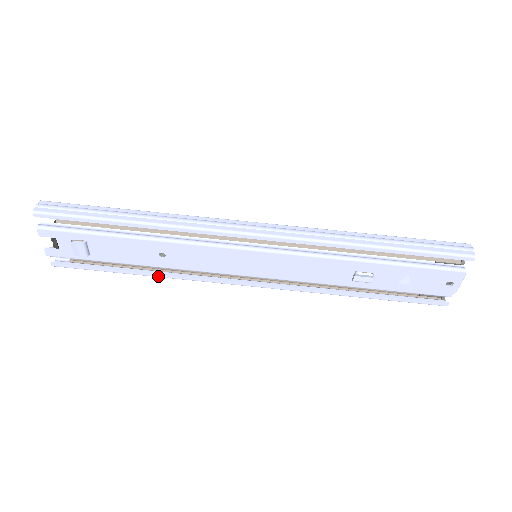
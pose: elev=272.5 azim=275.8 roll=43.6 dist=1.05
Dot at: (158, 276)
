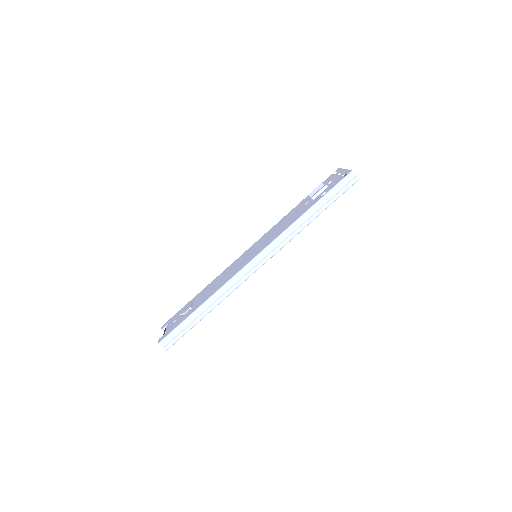
Dot at: occluded
